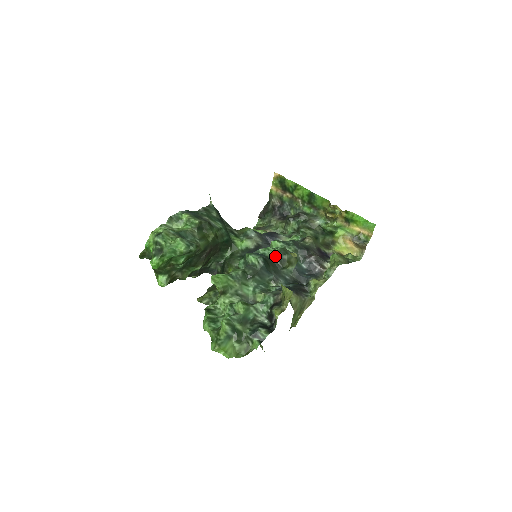
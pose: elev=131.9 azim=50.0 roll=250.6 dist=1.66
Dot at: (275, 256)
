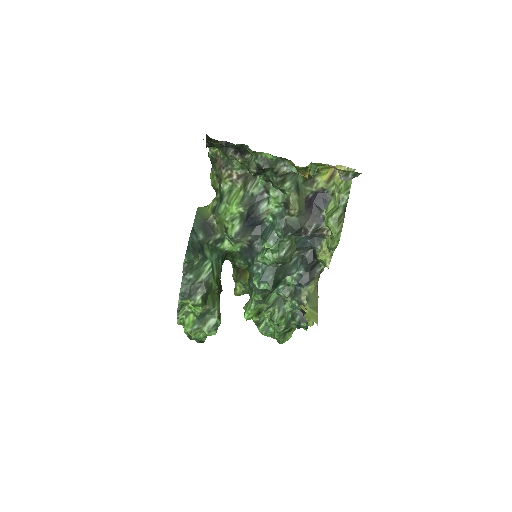
Dot at: (276, 262)
